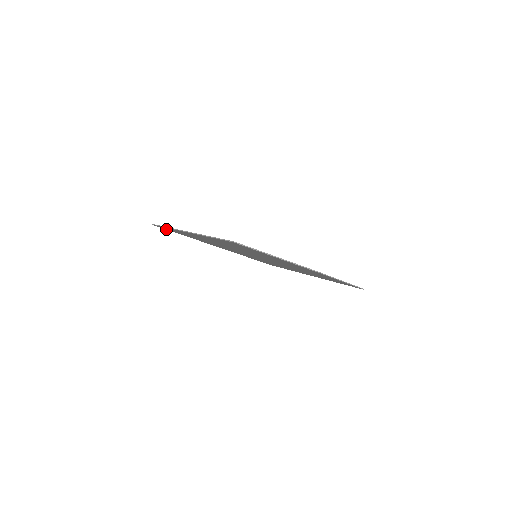
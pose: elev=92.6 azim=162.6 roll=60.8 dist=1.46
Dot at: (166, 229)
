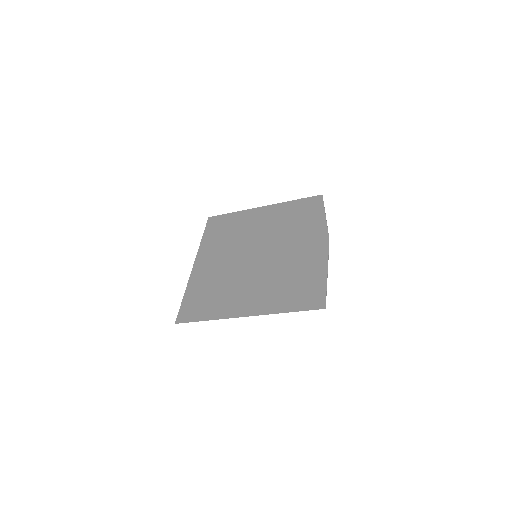
Dot at: (180, 311)
